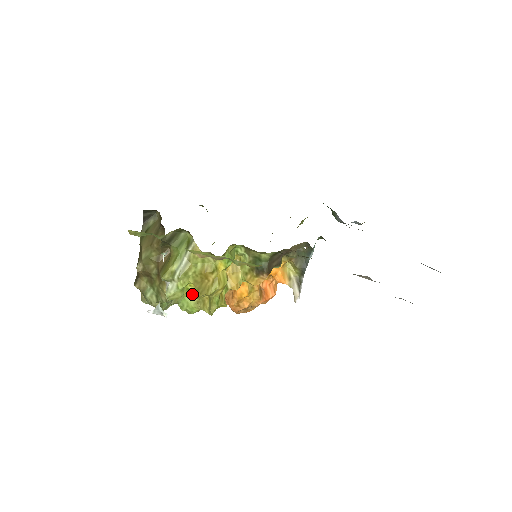
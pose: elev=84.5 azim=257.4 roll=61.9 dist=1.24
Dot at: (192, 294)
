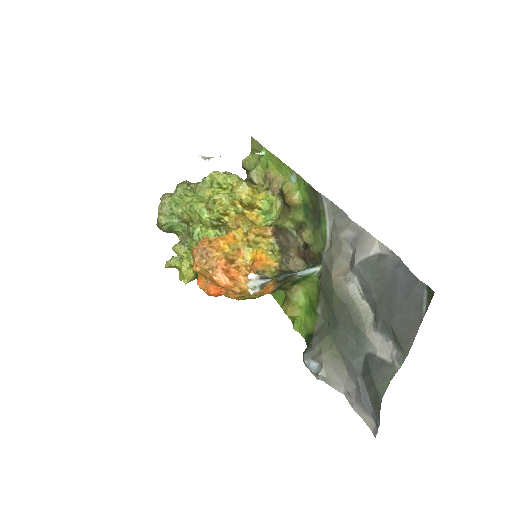
Dot at: occluded
